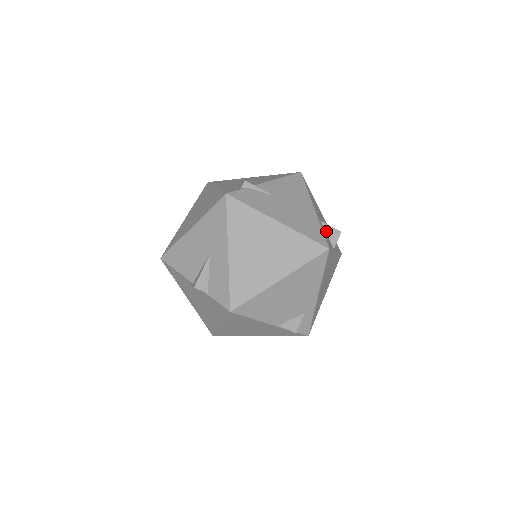
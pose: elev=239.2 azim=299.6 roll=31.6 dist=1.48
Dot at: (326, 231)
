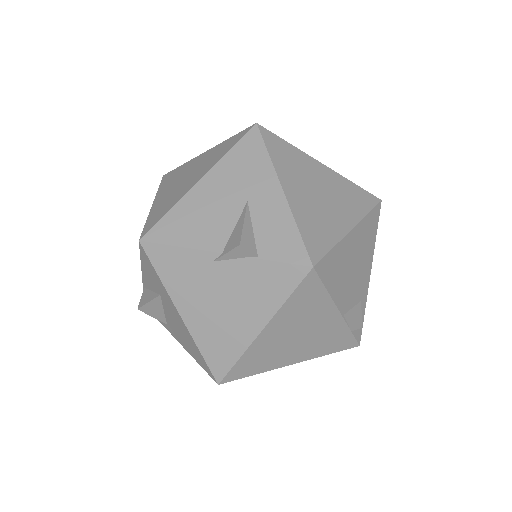
Dot at: occluded
